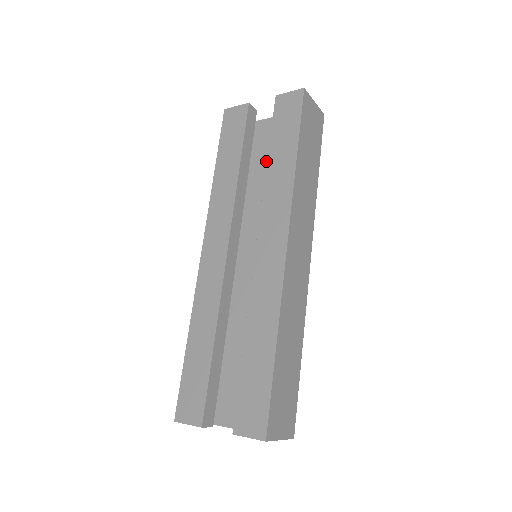
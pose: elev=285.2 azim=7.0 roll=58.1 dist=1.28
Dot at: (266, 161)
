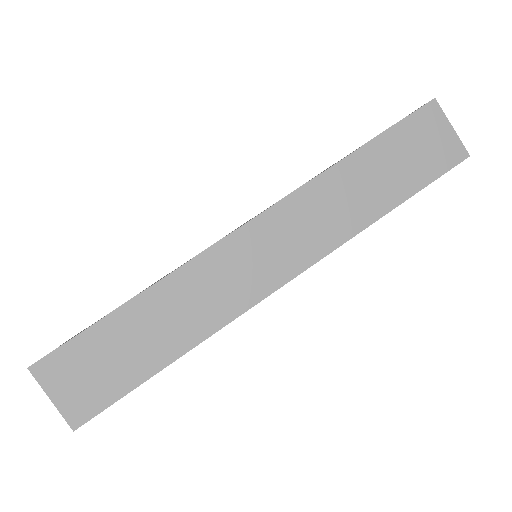
Dot at: occluded
